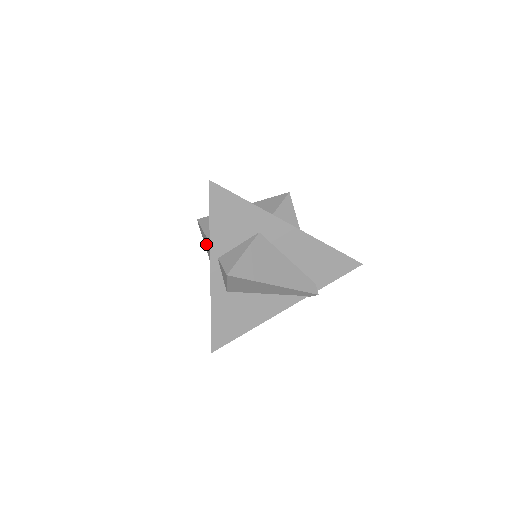
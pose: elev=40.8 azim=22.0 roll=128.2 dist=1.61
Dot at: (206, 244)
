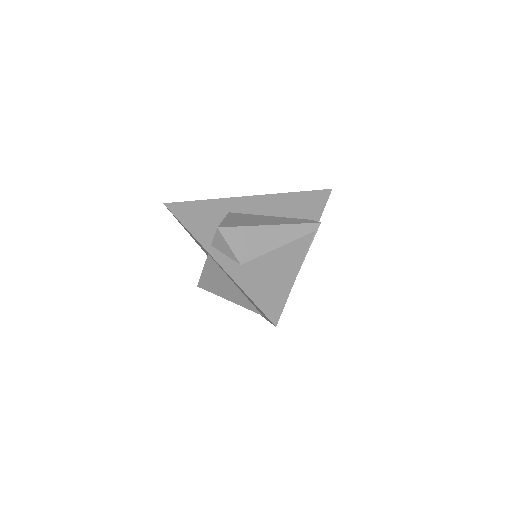
Dot at: (212, 284)
